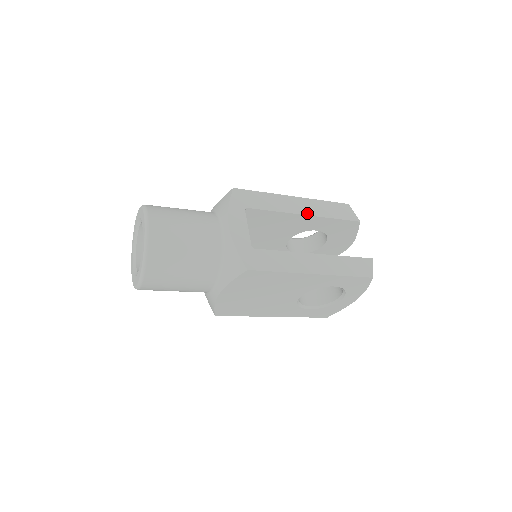
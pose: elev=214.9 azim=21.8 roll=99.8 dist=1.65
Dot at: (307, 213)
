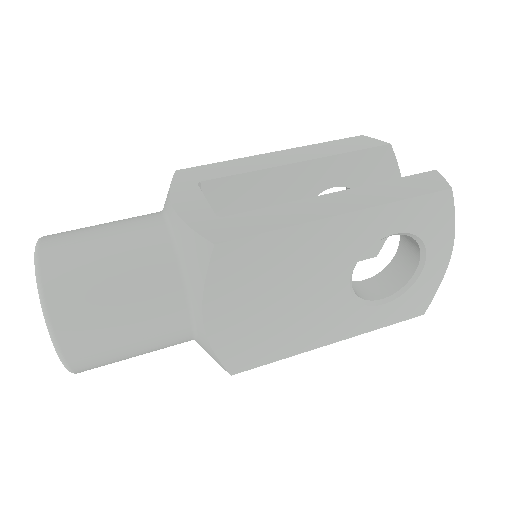
Dot at: (301, 160)
